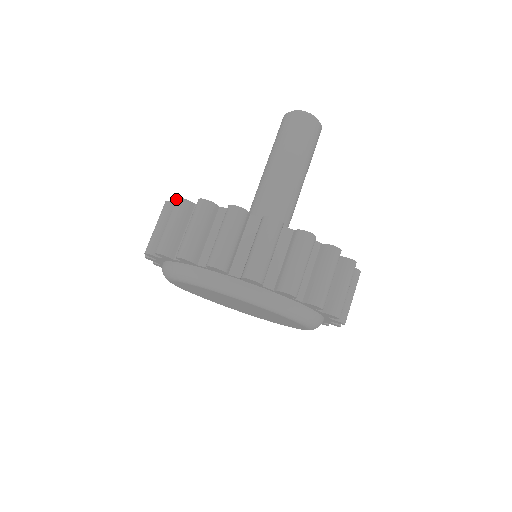
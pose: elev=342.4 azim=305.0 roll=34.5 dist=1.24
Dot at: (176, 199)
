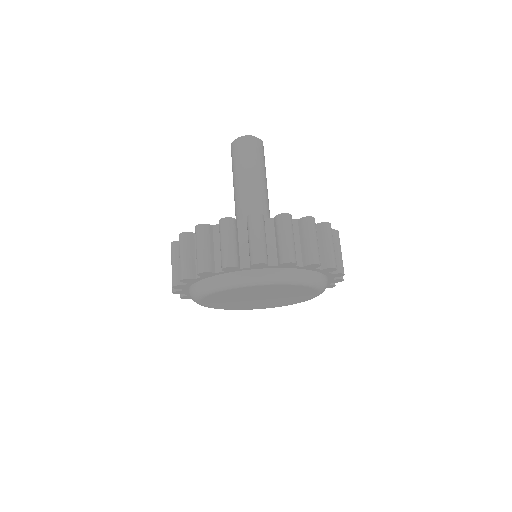
Dot at: (196, 227)
